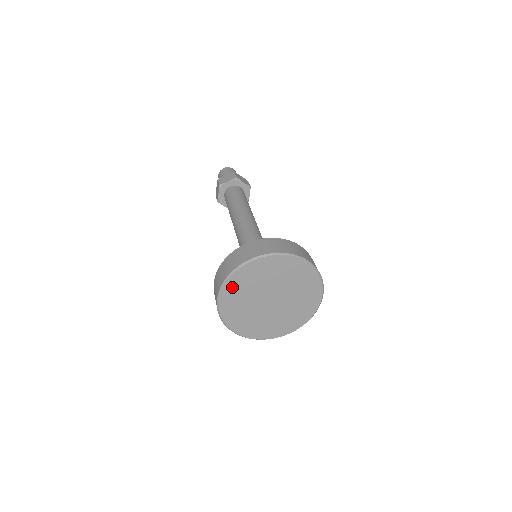
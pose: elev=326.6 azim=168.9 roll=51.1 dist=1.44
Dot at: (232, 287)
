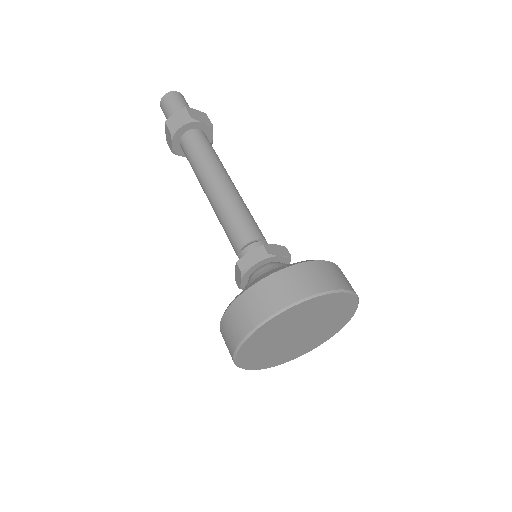
Dot at: (299, 309)
